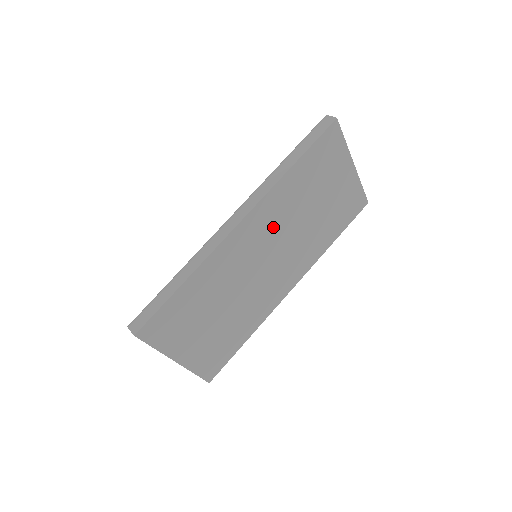
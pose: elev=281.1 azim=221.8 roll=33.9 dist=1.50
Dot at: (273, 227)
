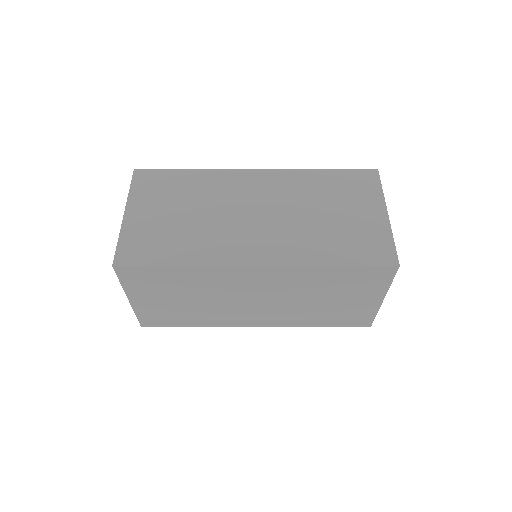
Dot at: (277, 194)
